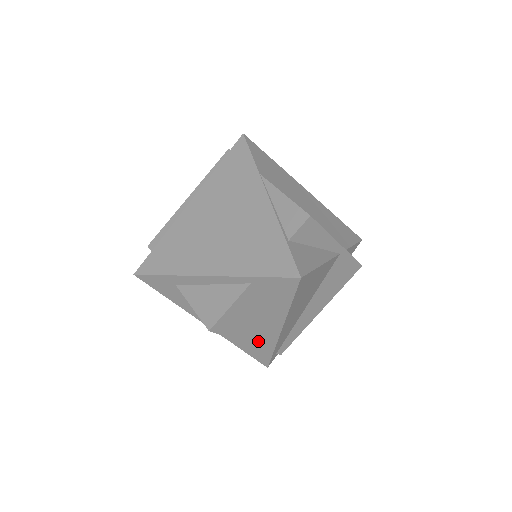
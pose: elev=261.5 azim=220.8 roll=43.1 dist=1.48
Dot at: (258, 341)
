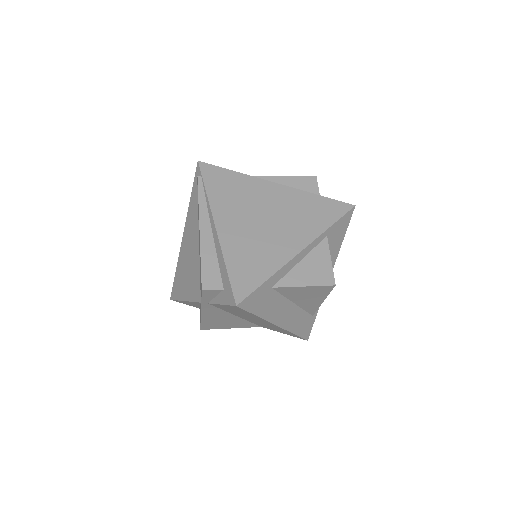
Dot at: occluded
